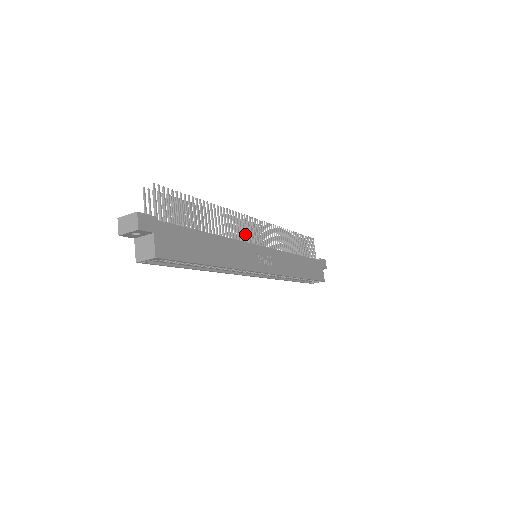
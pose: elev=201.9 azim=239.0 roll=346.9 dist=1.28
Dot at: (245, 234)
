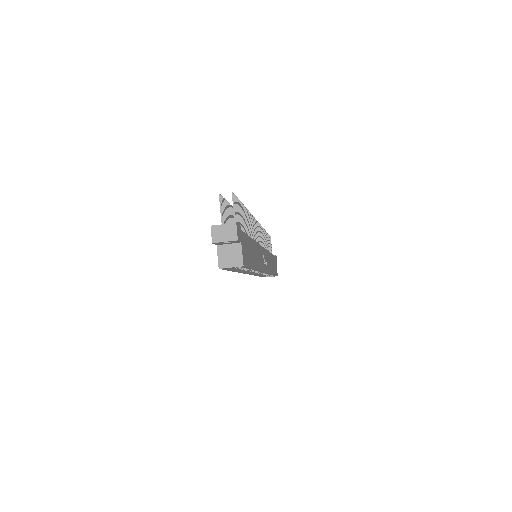
Dot at: occluded
